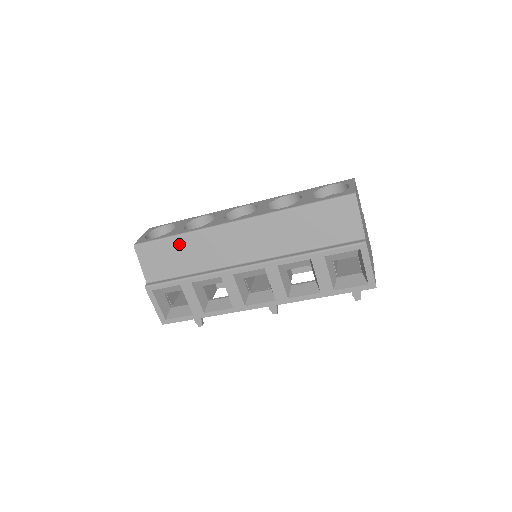
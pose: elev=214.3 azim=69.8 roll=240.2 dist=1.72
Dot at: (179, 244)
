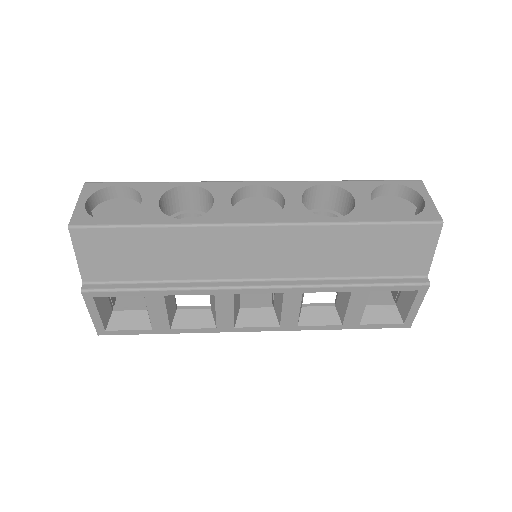
Dot at: (154, 239)
